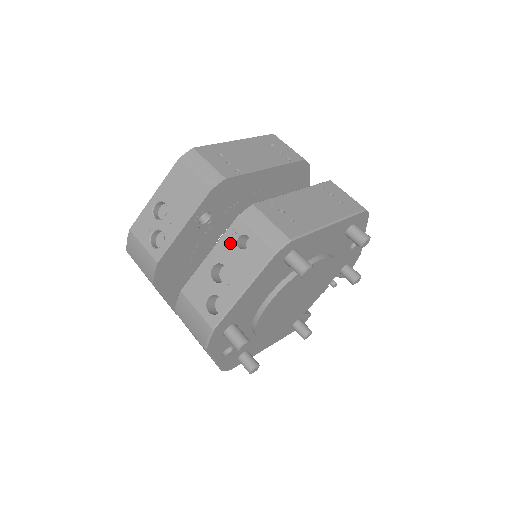
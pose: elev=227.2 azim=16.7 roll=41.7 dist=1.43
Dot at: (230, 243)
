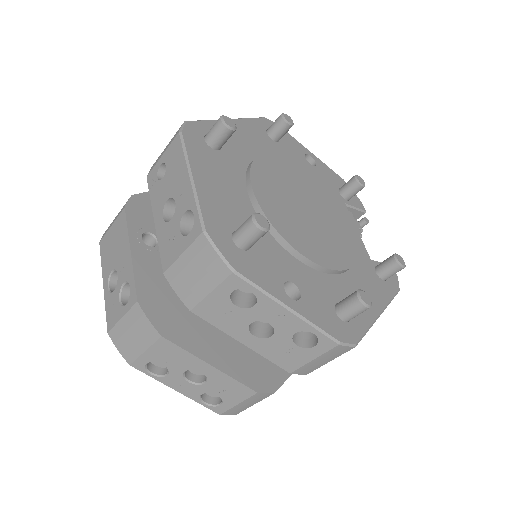
Dot at: (157, 189)
